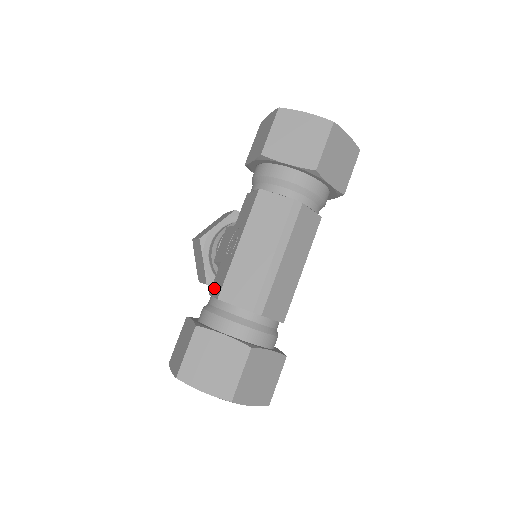
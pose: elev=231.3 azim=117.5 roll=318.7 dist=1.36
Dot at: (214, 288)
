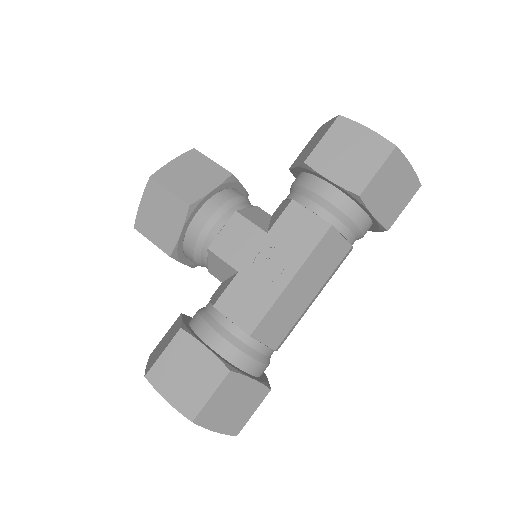
Dot at: (231, 308)
